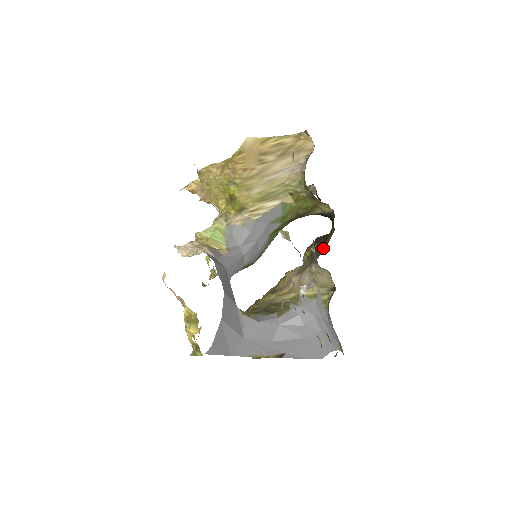
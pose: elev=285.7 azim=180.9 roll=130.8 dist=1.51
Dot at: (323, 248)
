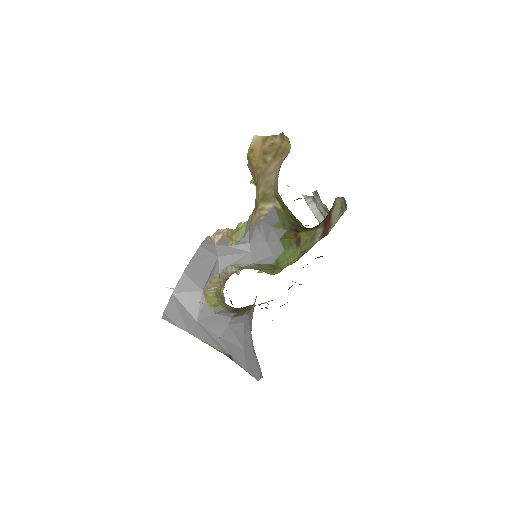
Dot at: occluded
